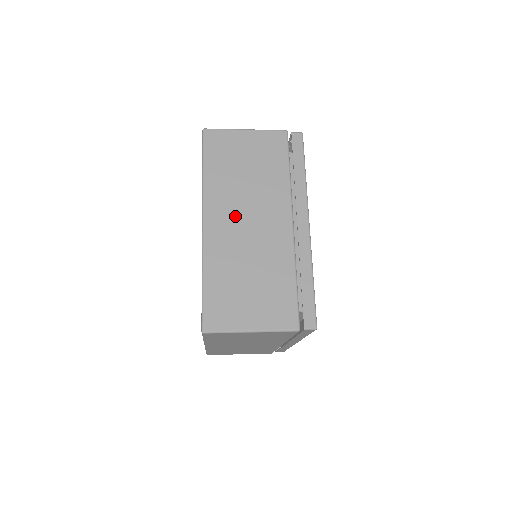
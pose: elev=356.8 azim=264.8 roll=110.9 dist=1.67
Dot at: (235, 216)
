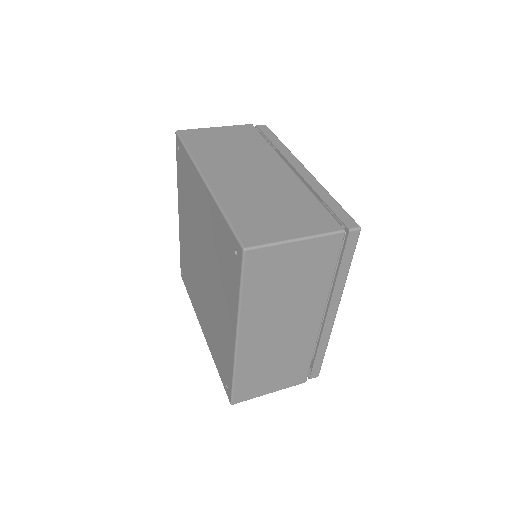
Dot at: (270, 328)
